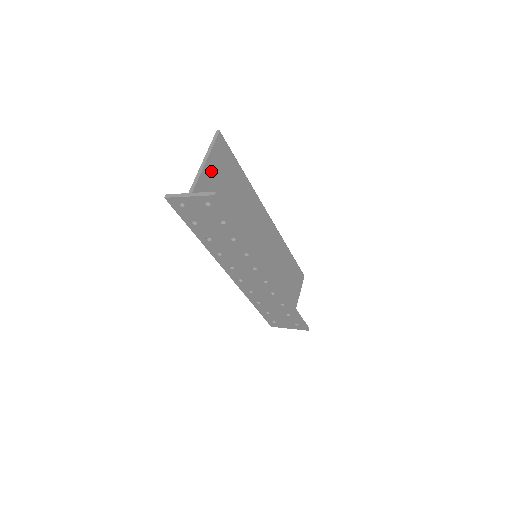
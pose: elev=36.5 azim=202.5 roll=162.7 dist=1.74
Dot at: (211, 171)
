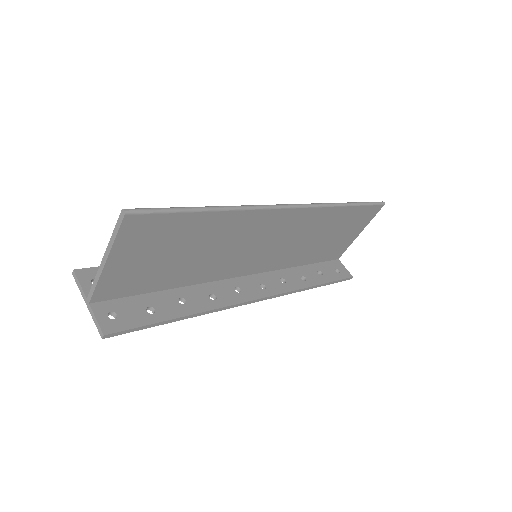
Dot at: (122, 263)
